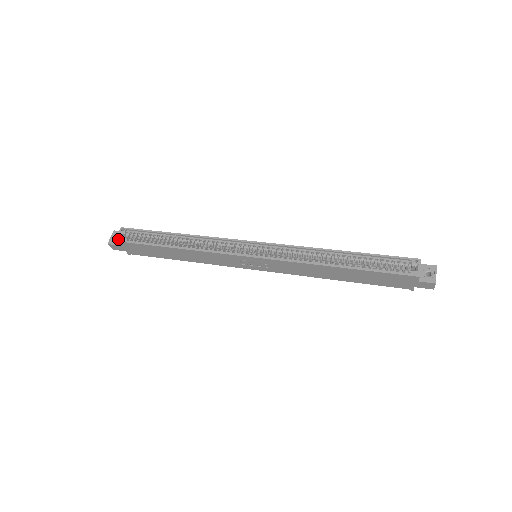
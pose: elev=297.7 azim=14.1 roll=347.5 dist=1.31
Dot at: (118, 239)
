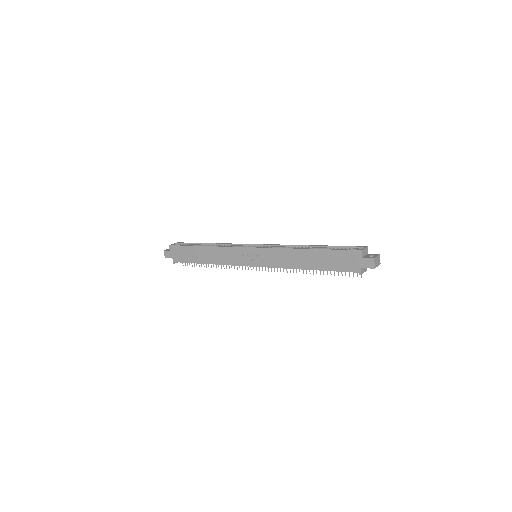
Dot at: (172, 245)
